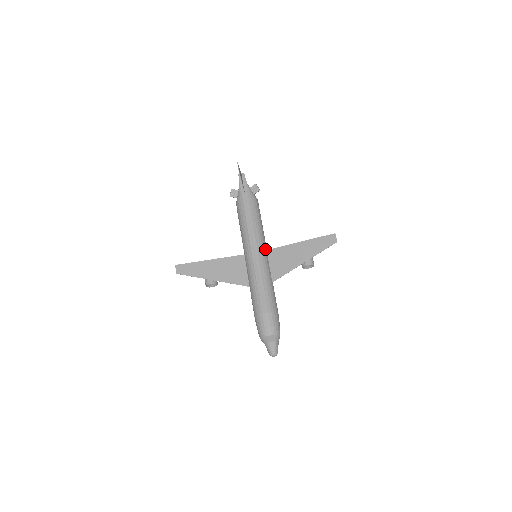
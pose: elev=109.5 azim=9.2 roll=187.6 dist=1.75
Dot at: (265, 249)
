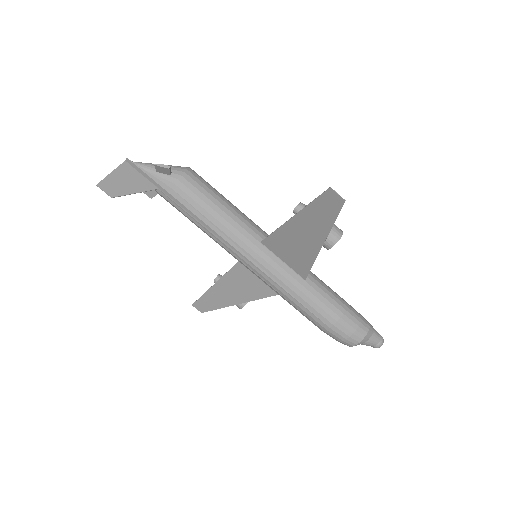
Dot at: (257, 245)
